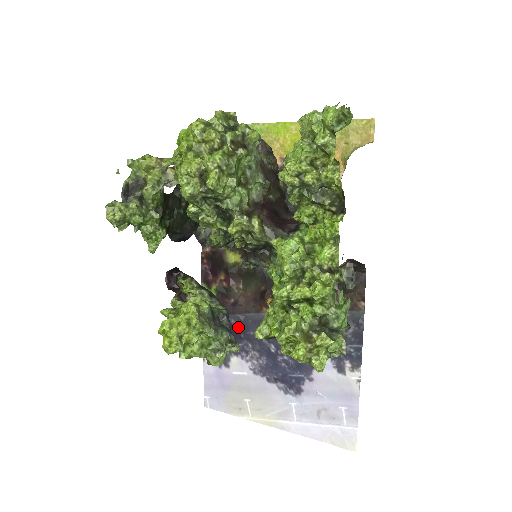
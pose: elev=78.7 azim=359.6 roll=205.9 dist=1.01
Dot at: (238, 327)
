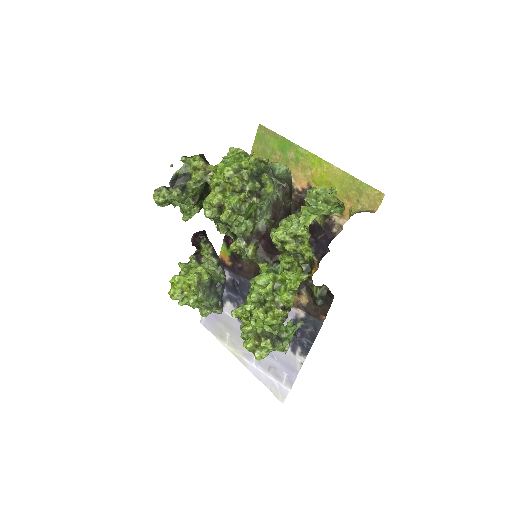
Dot at: (238, 285)
